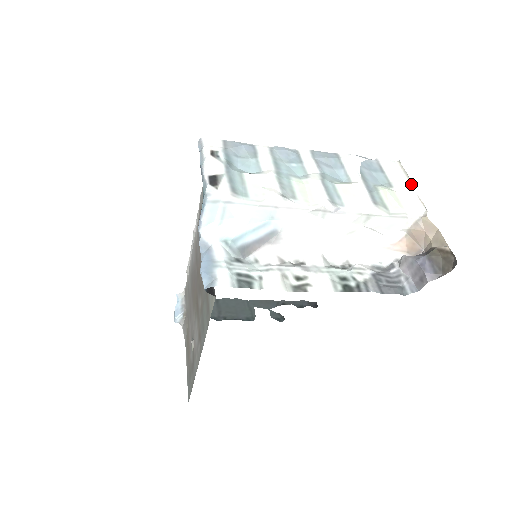
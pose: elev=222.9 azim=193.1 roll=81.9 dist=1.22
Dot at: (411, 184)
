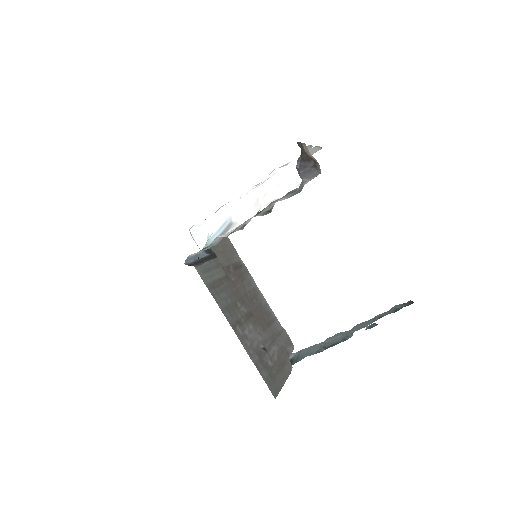
Dot at: (315, 147)
